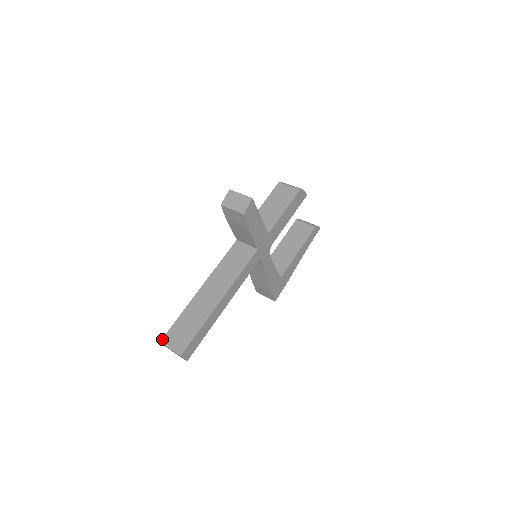
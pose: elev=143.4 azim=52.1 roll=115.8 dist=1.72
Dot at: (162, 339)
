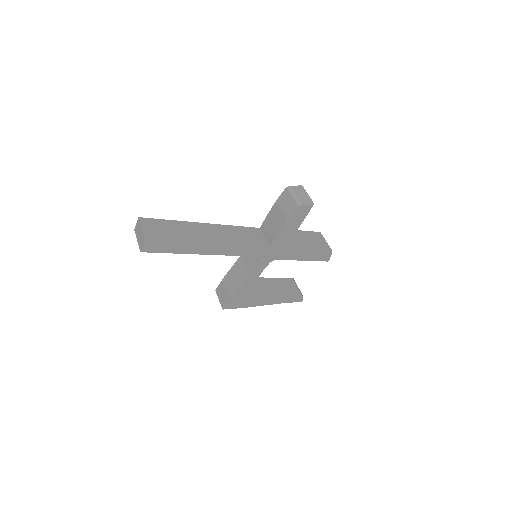
Dot at: (142, 217)
